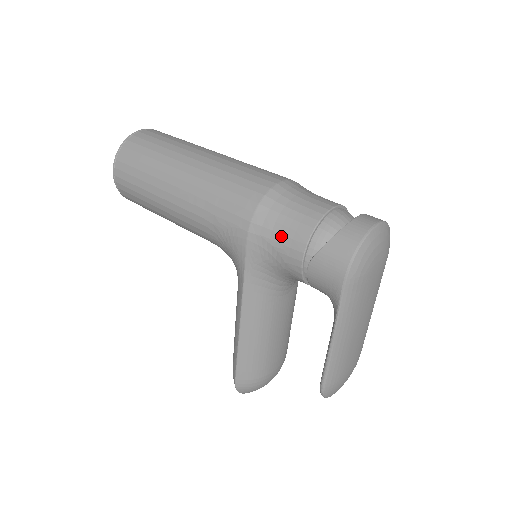
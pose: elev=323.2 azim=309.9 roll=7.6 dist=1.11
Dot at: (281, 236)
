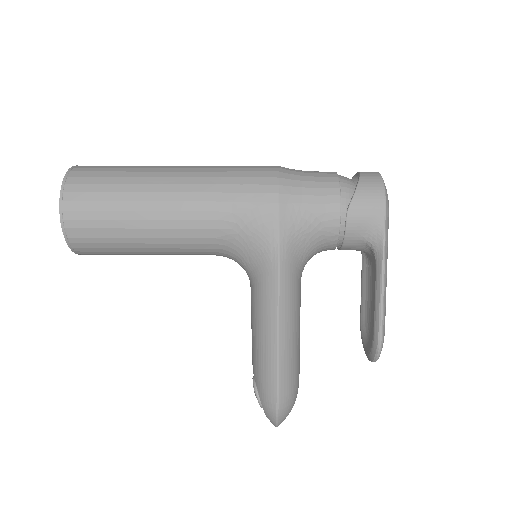
Dot at: (313, 197)
